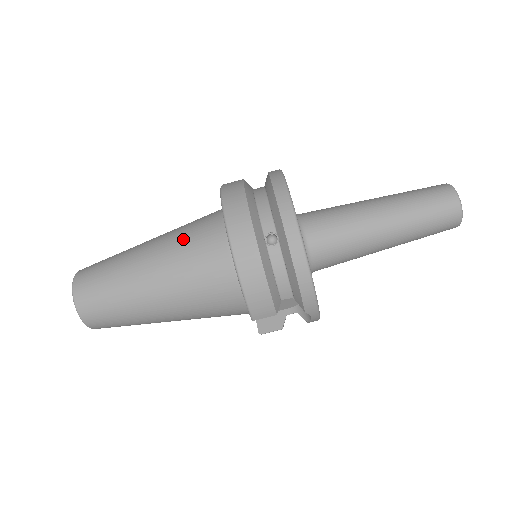
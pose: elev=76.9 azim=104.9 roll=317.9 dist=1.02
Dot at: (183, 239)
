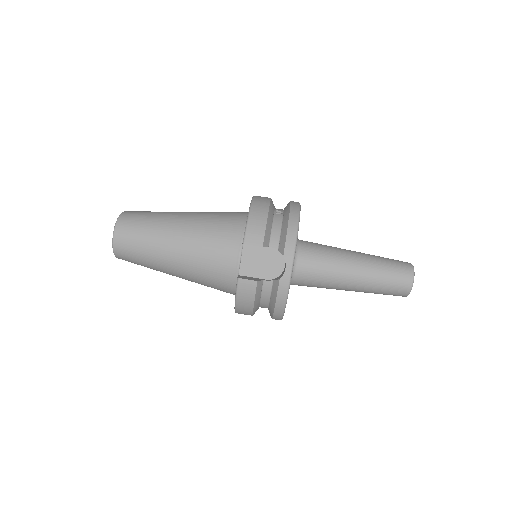
Dot at: occluded
